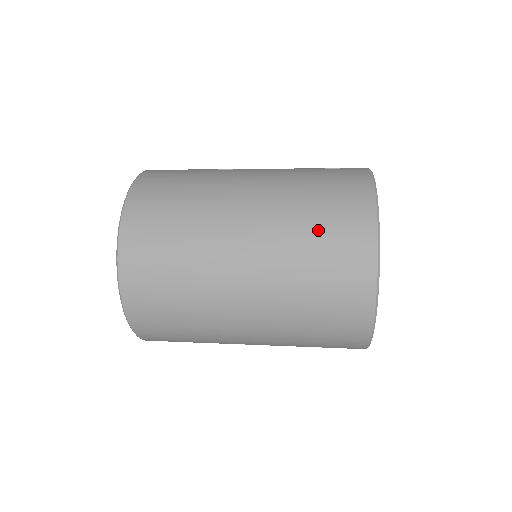
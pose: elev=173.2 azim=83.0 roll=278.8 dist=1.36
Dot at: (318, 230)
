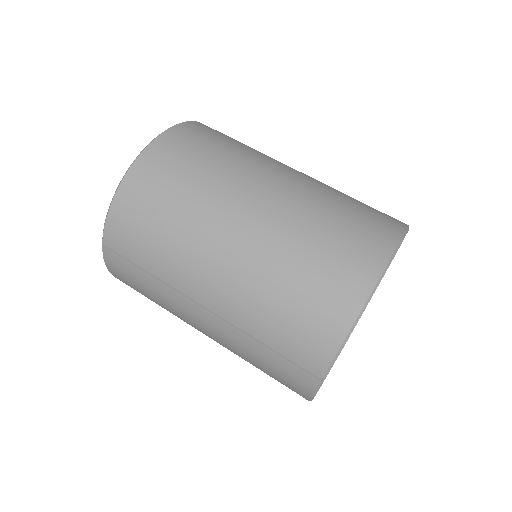
Dot at: occluded
